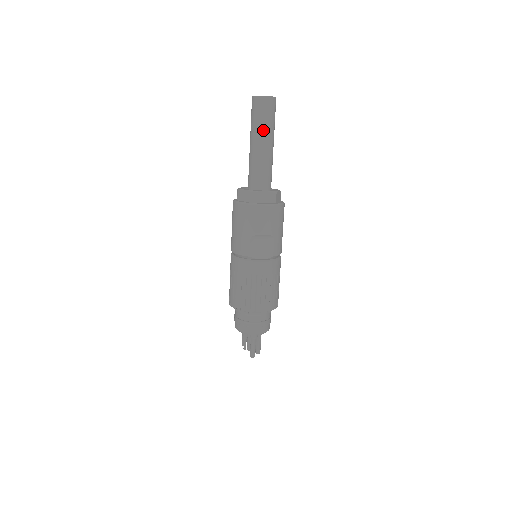
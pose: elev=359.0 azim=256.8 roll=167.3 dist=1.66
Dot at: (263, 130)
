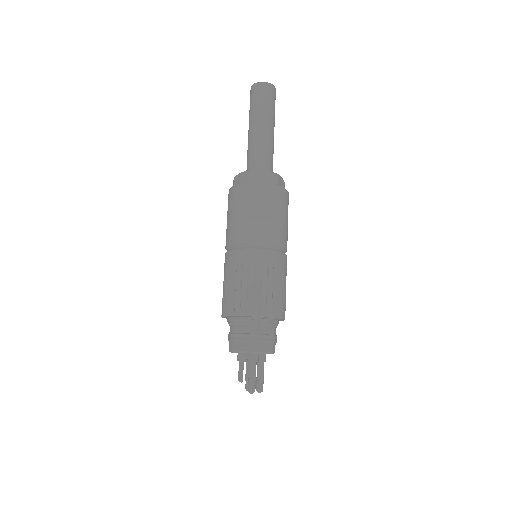
Dot at: (261, 113)
